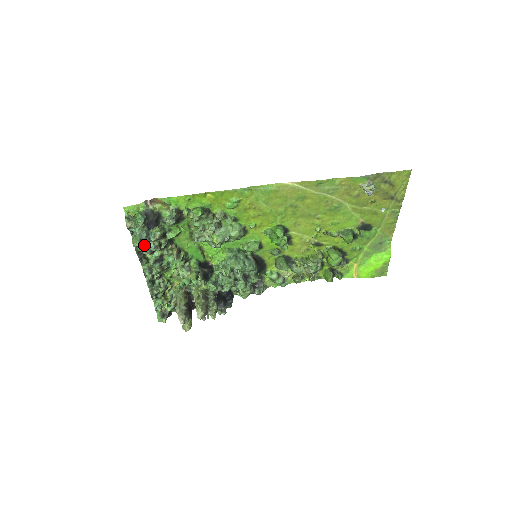
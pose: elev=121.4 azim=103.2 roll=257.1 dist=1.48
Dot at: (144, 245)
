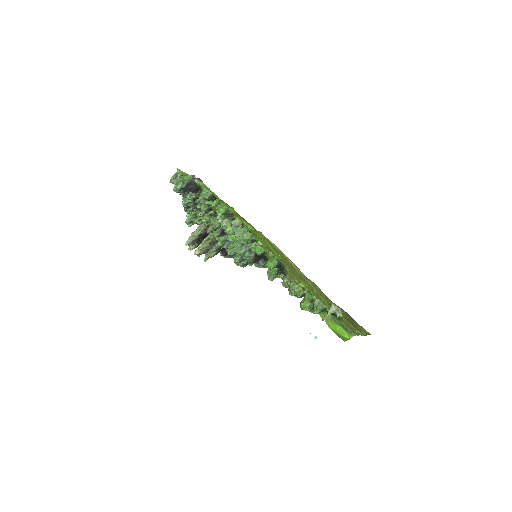
Dot at: (183, 193)
